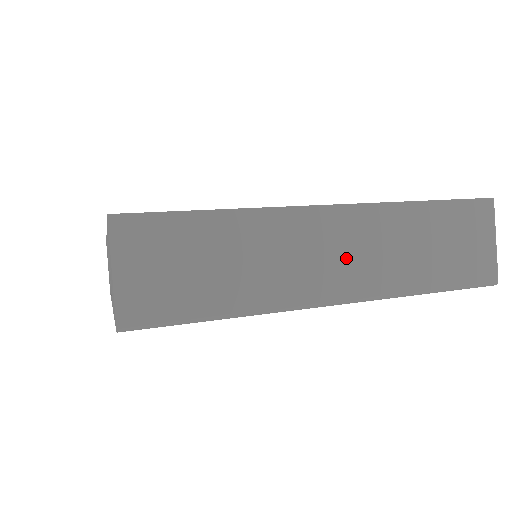
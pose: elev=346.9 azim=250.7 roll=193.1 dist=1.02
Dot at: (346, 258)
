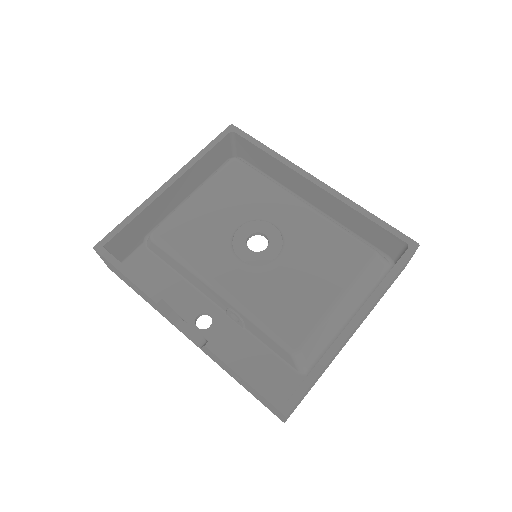
Dot at: occluded
